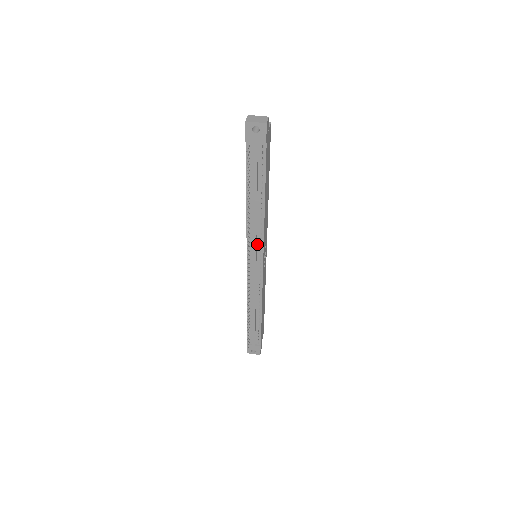
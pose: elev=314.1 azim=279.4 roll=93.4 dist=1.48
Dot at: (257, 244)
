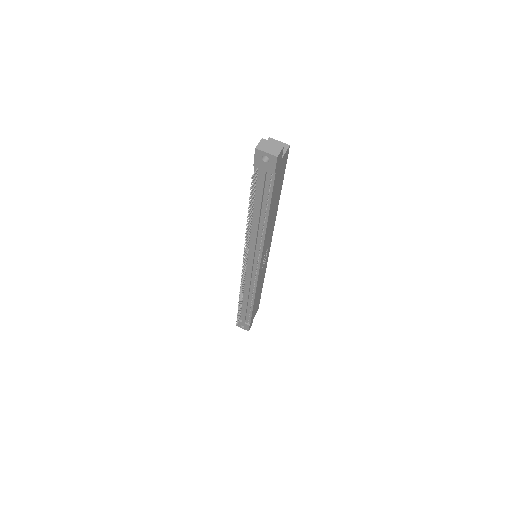
Dot at: (256, 251)
